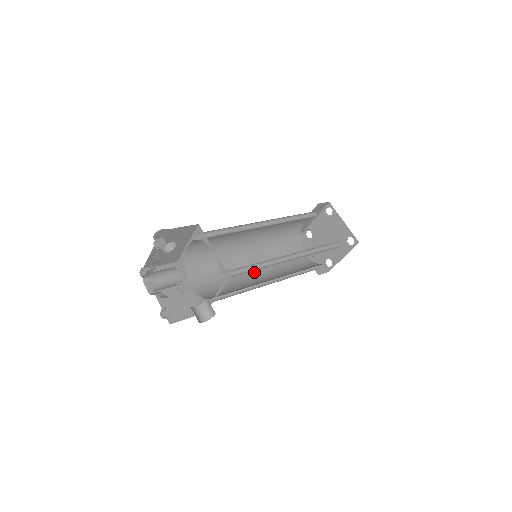
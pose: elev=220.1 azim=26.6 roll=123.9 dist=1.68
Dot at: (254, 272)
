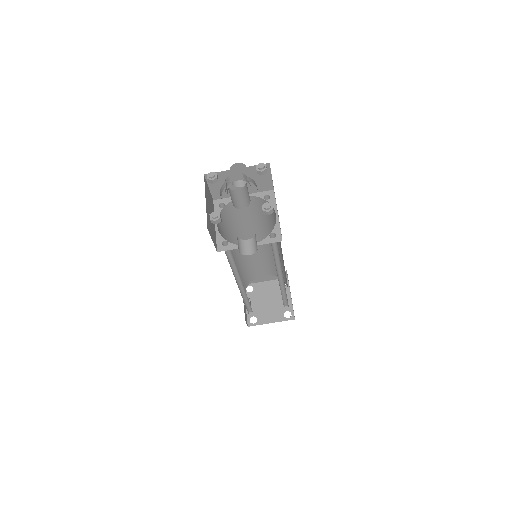
Dot at: occluded
